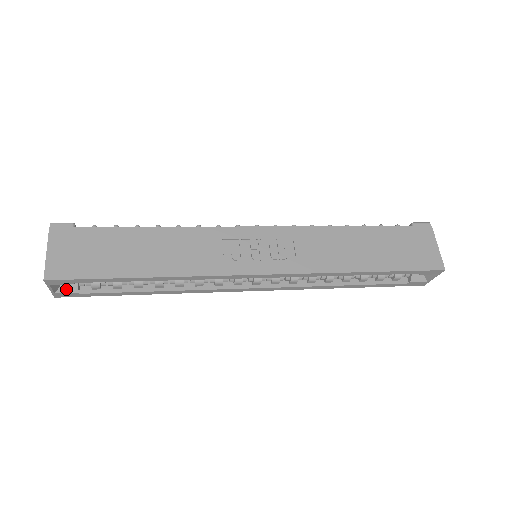
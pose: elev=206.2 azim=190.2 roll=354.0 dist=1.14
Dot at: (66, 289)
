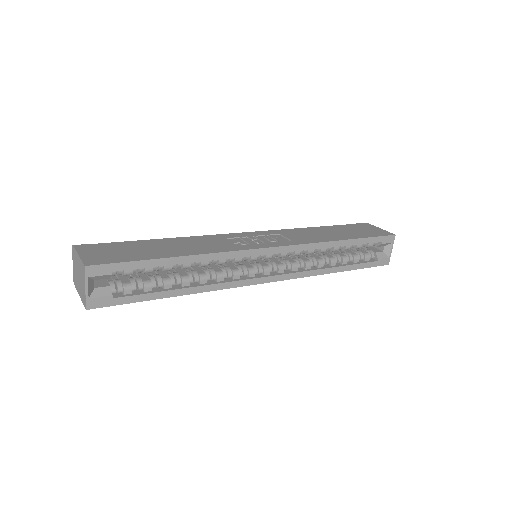
Dot at: (99, 293)
